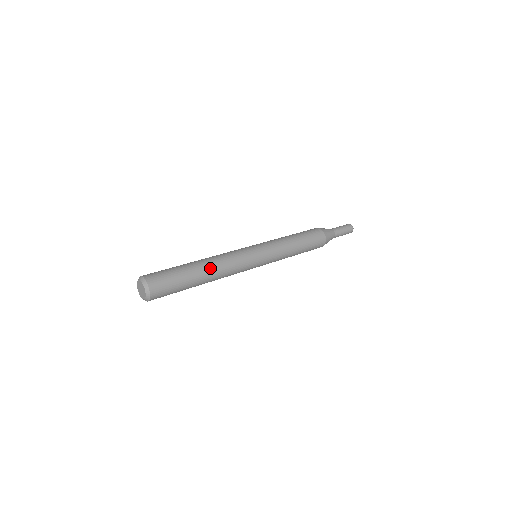
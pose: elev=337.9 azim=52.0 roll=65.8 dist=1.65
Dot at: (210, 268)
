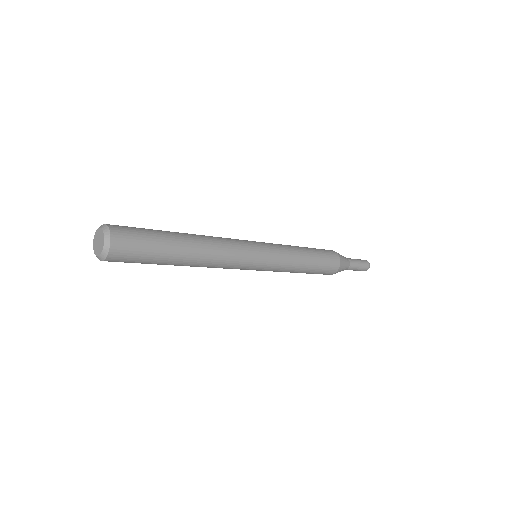
Dot at: (197, 241)
